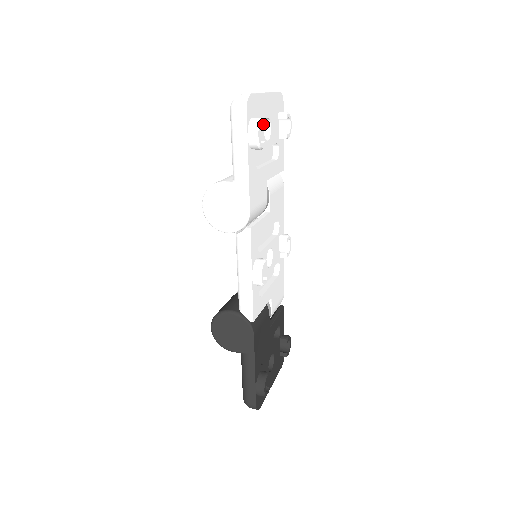
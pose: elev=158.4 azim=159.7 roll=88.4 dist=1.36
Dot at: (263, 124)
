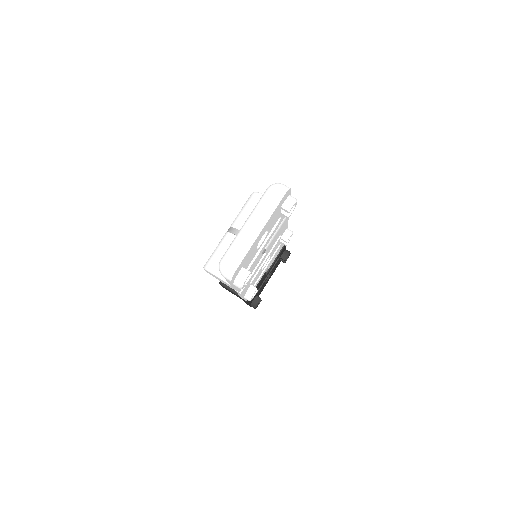
Dot at: (249, 273)
